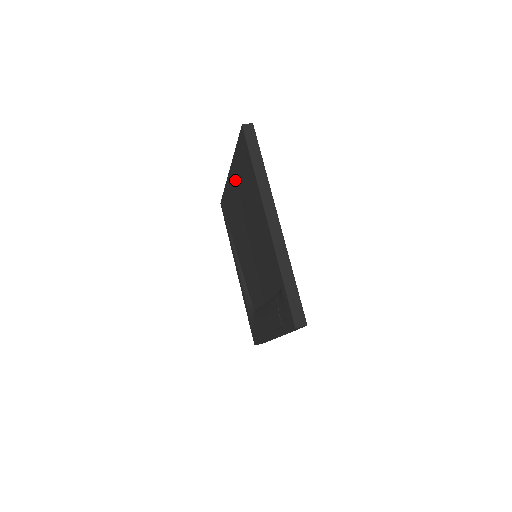
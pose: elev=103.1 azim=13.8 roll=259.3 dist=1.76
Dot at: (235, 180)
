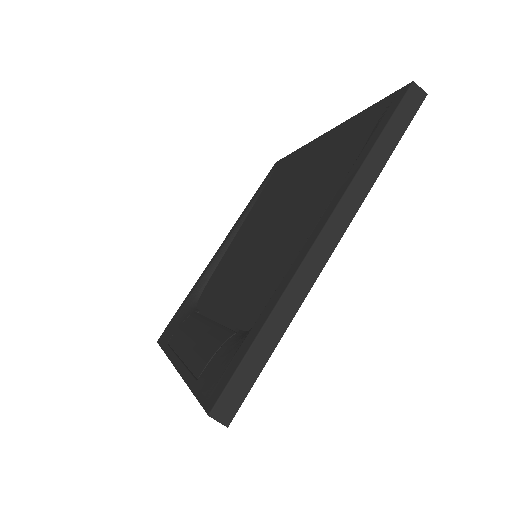
Dot at: (322, 148)
